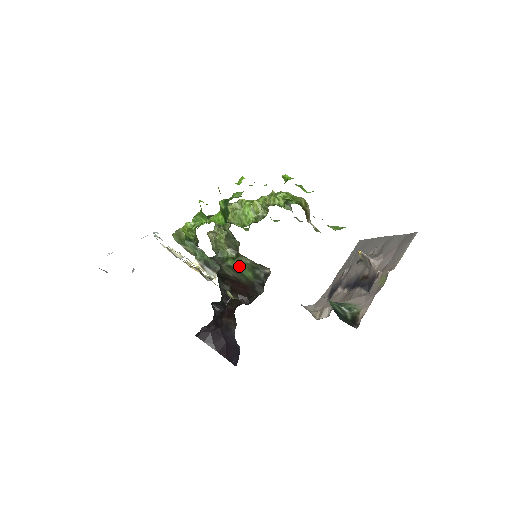
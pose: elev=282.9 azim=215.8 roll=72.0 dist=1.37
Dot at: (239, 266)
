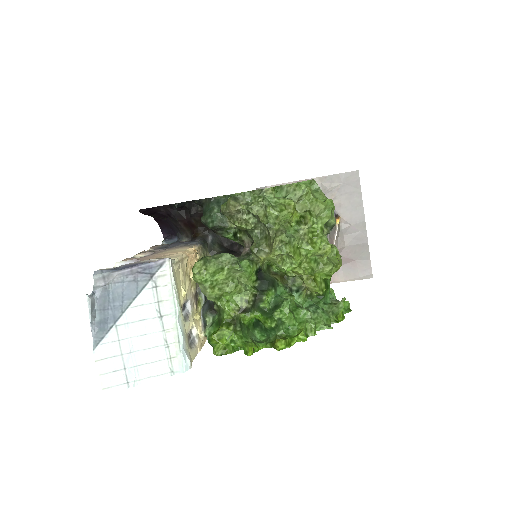
Dot at: occluded
